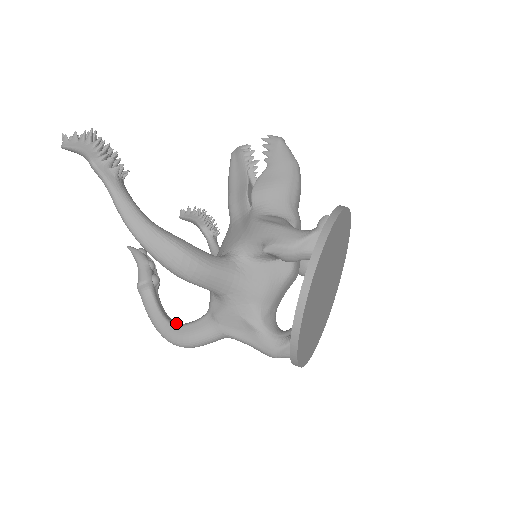
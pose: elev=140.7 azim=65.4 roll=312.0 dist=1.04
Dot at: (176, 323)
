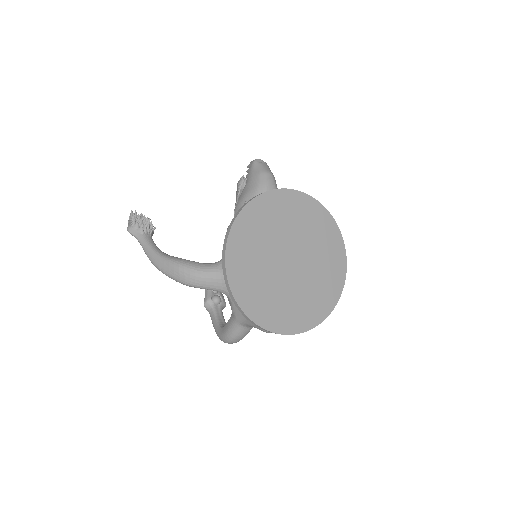
Dot at: occluded
